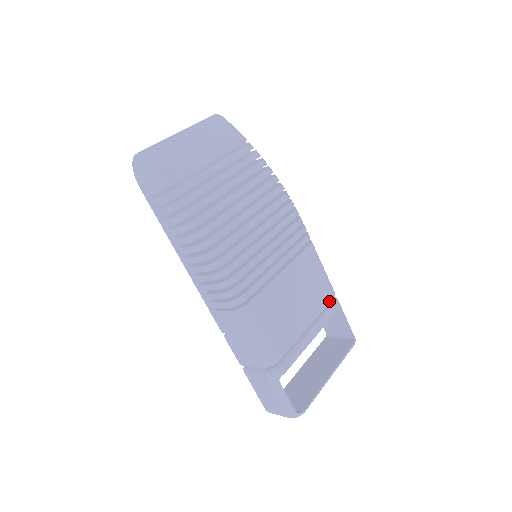
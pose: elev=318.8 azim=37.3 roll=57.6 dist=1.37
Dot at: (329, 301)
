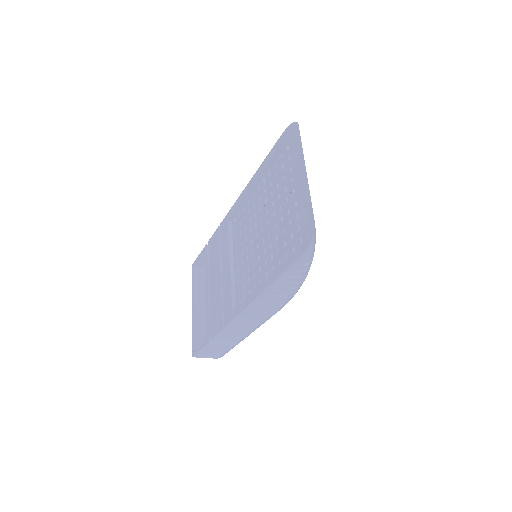
Dot at: occluded
